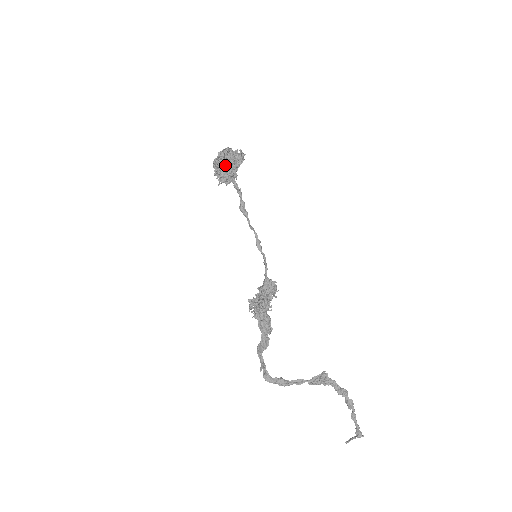
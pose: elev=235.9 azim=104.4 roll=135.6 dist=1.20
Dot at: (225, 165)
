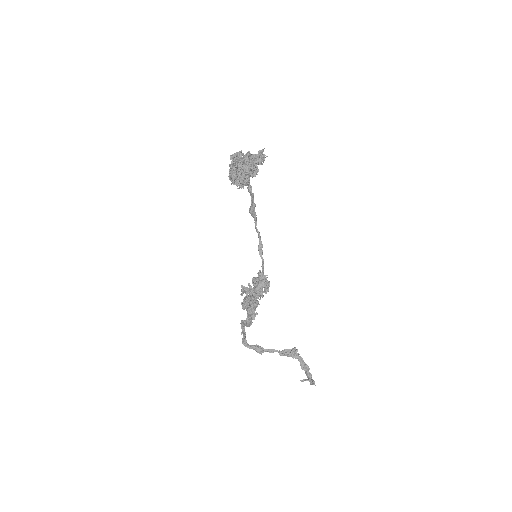
Dot at: (241, 177)
